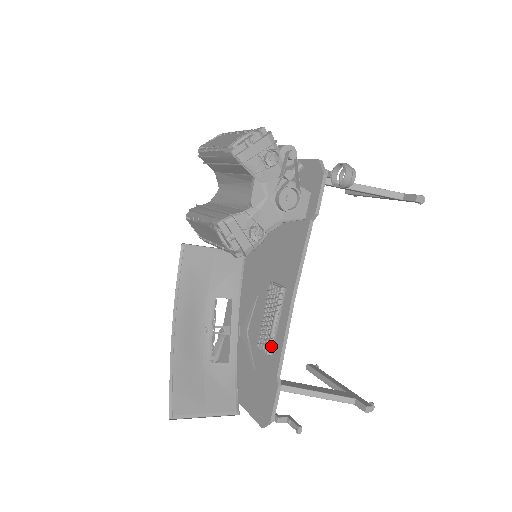
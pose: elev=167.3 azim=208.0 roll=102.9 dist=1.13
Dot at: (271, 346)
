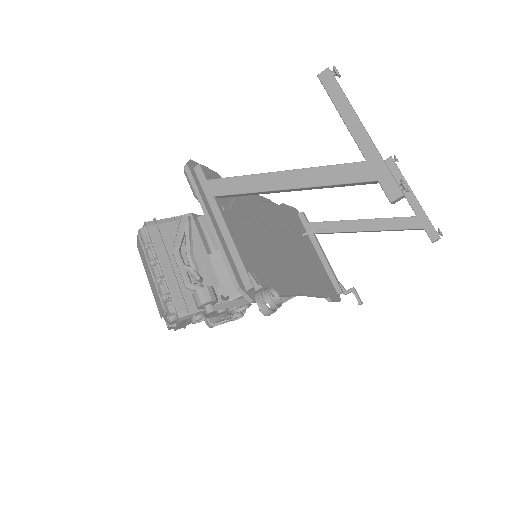
Dot at: occluded
